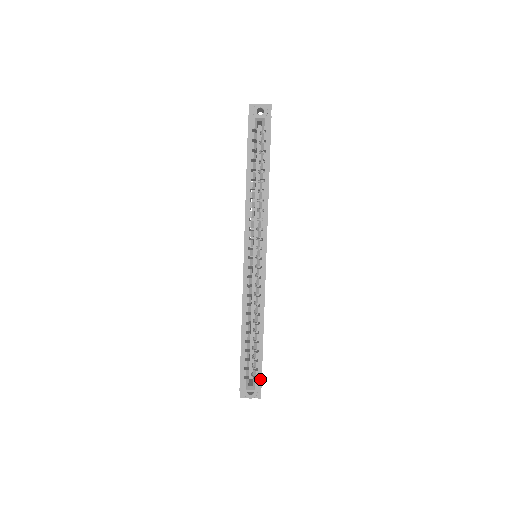
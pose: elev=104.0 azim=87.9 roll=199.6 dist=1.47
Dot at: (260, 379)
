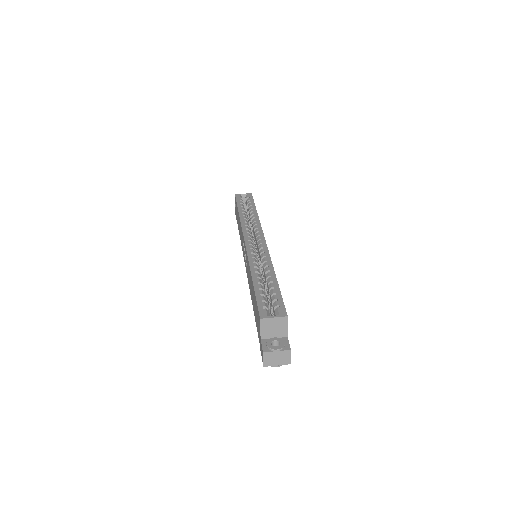
Dot at: (283, 306)
